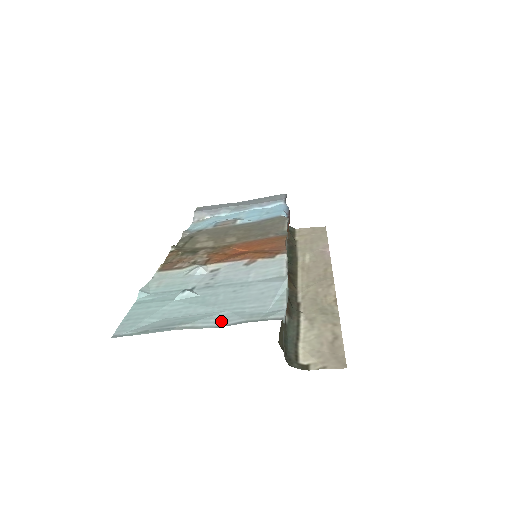
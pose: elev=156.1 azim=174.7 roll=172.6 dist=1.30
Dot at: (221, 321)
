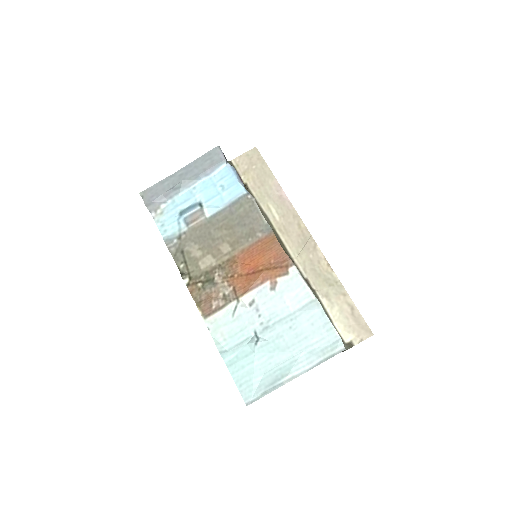
Dot at: (307, 364)
